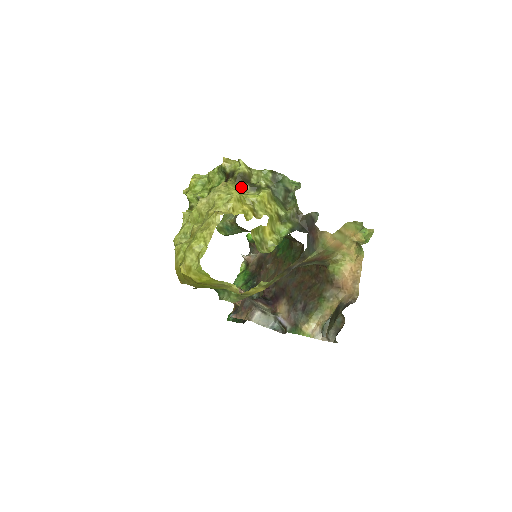
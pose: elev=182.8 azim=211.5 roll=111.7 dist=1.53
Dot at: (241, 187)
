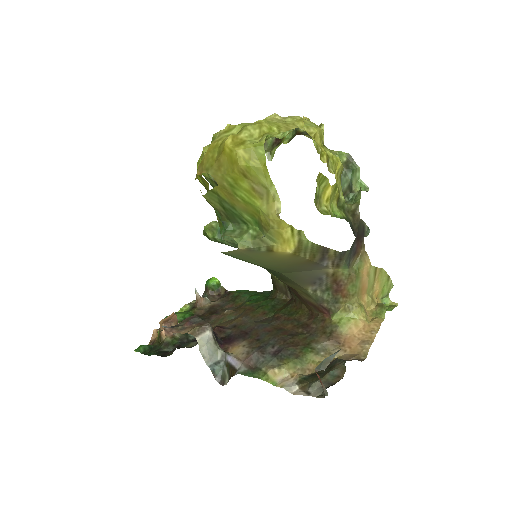
Dot at: occluded
